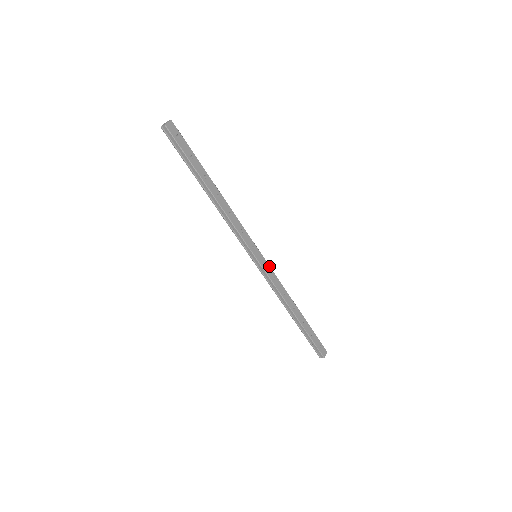
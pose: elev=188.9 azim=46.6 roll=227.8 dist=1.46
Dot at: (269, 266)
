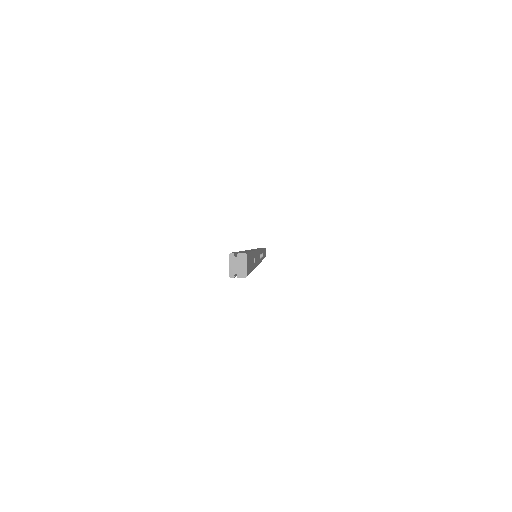
Dot at: occluded
